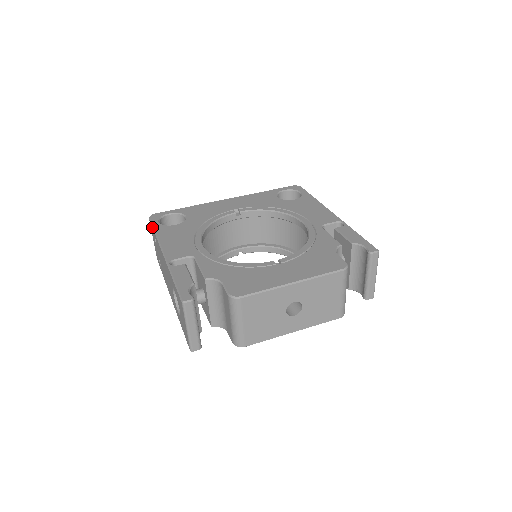
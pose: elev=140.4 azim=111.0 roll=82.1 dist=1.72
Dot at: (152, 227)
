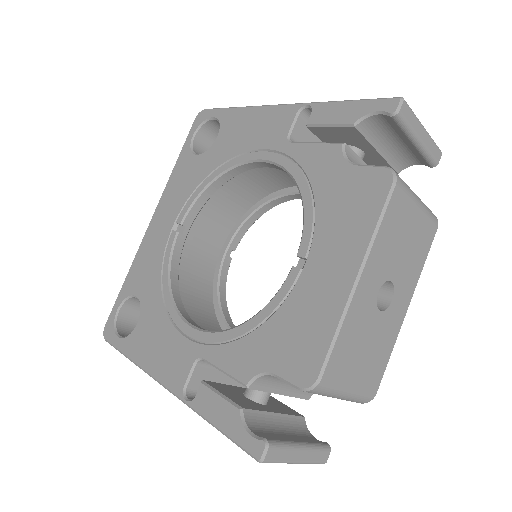
Dot at: occluded
